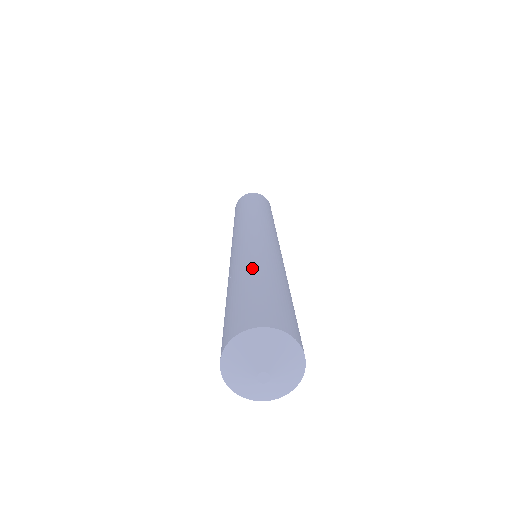
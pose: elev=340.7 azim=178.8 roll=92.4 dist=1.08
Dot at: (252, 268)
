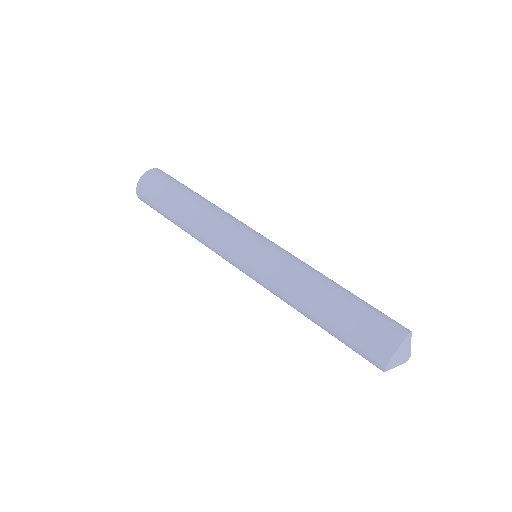
Dot at: (335, 282)
